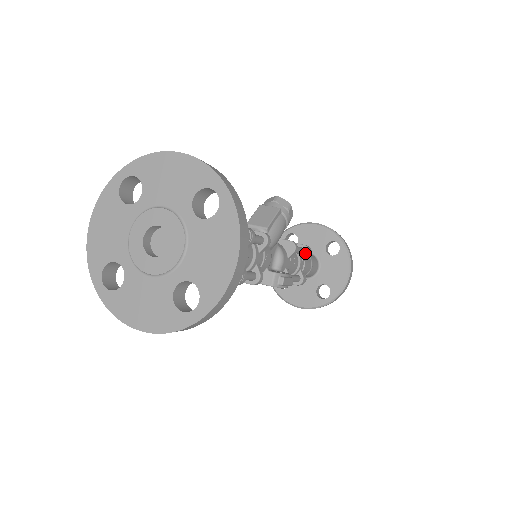
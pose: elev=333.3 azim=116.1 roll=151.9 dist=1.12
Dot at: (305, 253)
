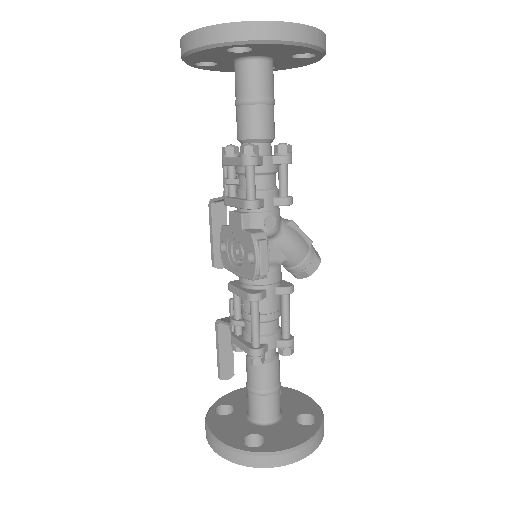
Dot at: (287, 339)
